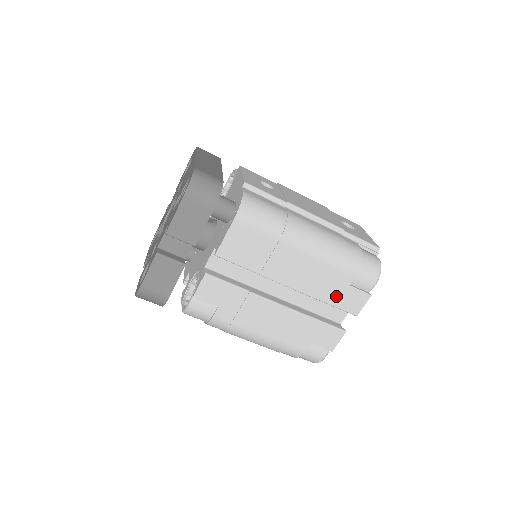
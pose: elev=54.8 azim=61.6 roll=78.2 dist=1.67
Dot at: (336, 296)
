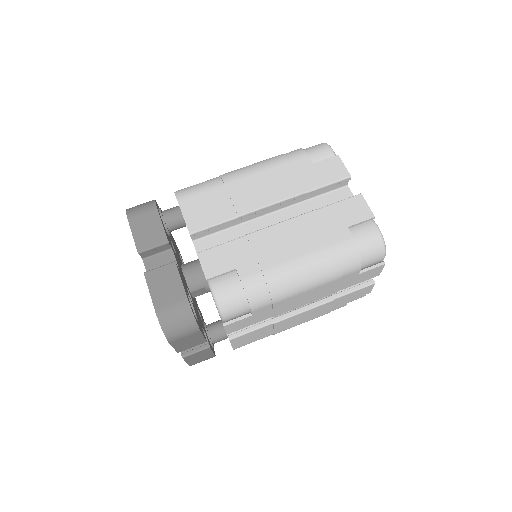
Dot at: (314, 179)
